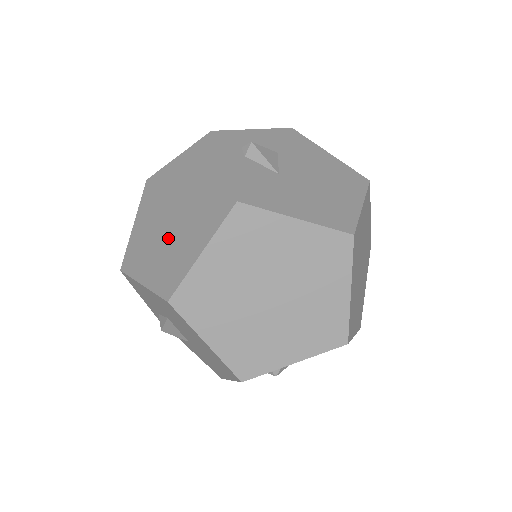
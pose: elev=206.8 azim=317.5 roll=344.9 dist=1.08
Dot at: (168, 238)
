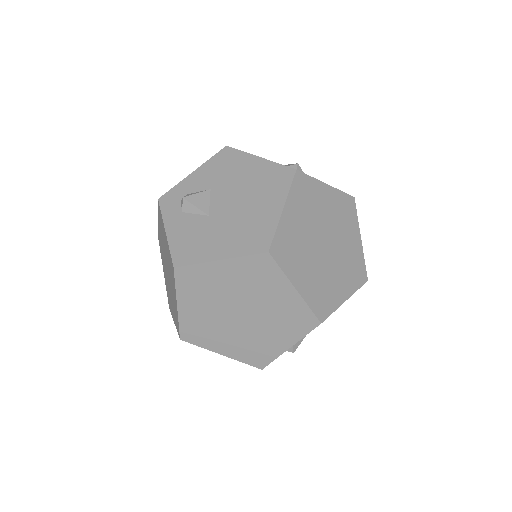
Dot at: (170, 289)
